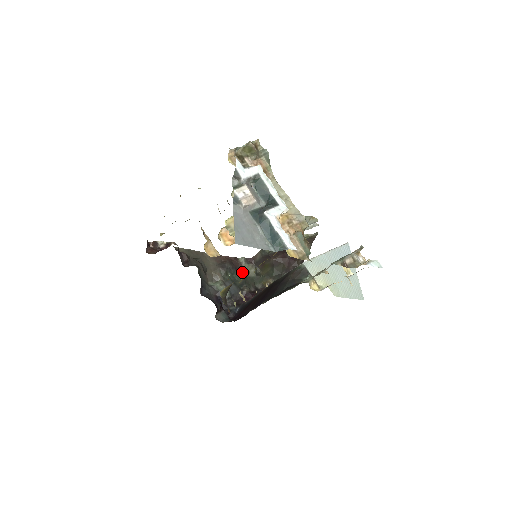
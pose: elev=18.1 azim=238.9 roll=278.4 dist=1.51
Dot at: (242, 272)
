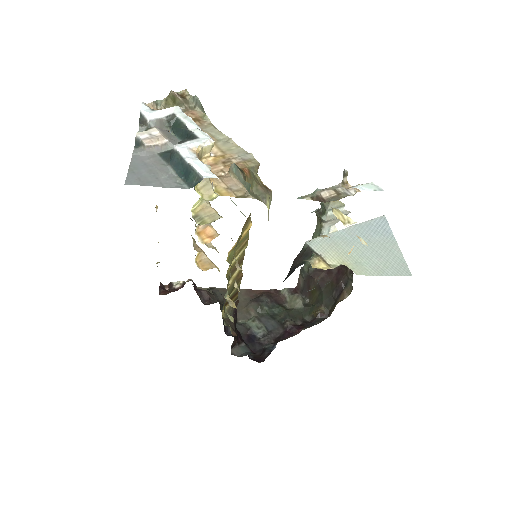
Dot at: (286, 305)
